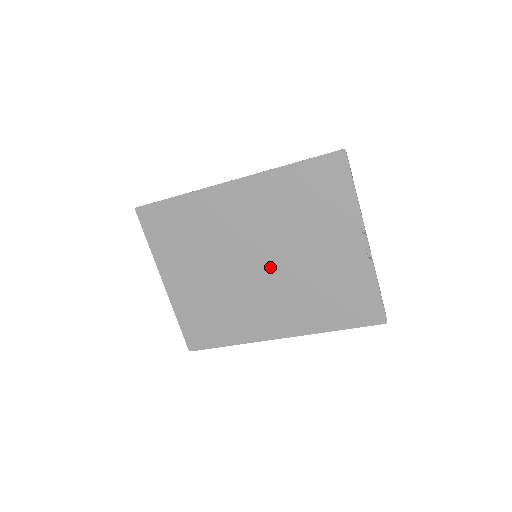
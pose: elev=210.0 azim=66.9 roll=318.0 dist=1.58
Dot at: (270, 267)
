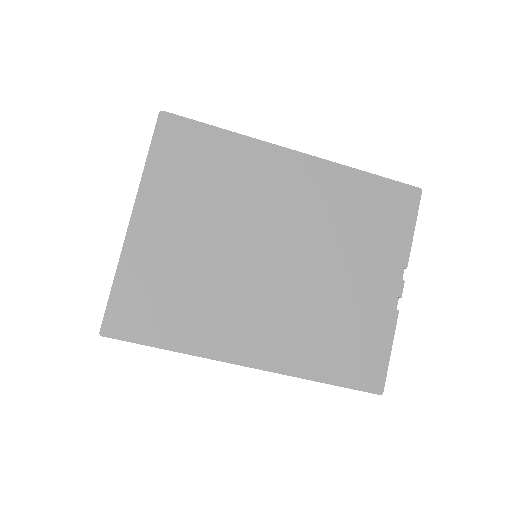
Dot at: (287, 268)
